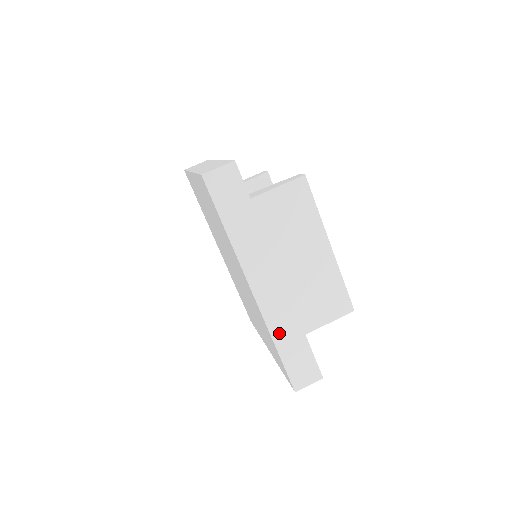
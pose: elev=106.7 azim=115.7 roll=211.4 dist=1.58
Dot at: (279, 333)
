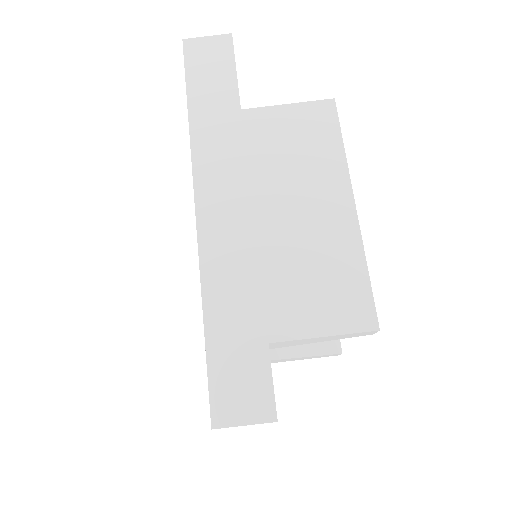
Dot at: (217, 292)
